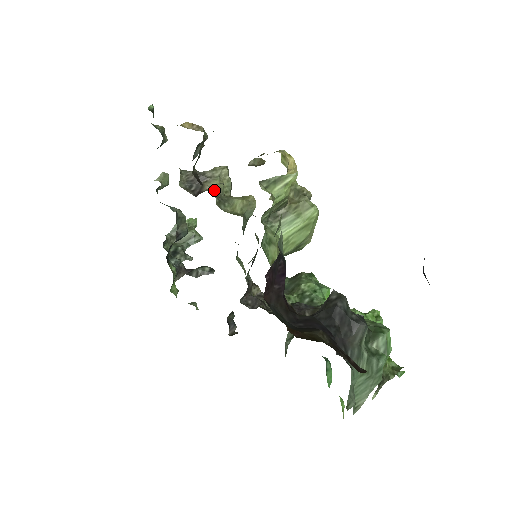
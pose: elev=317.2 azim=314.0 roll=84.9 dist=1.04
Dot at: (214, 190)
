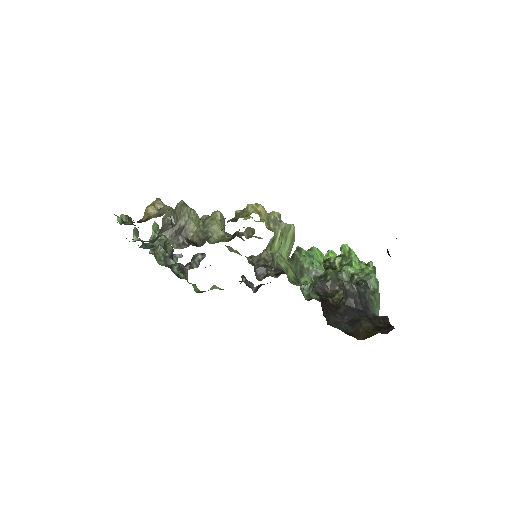
Dot at: (197, 233)
